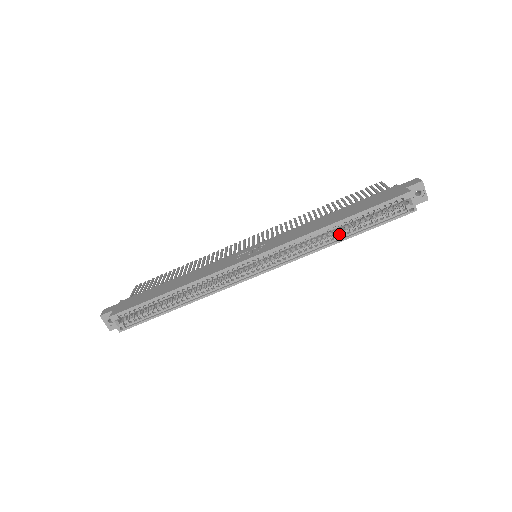
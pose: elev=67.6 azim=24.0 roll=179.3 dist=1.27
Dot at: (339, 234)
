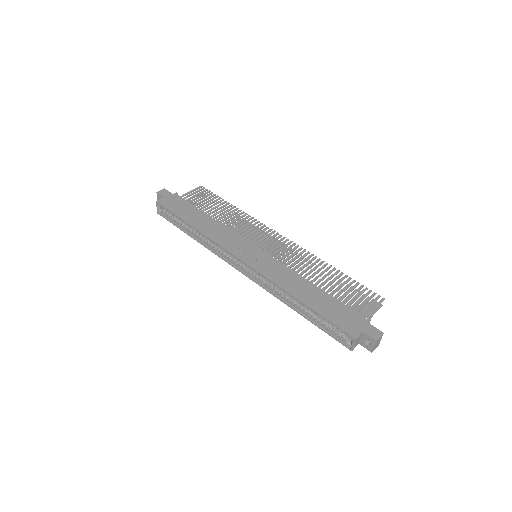
Dot at: (298, 306)
